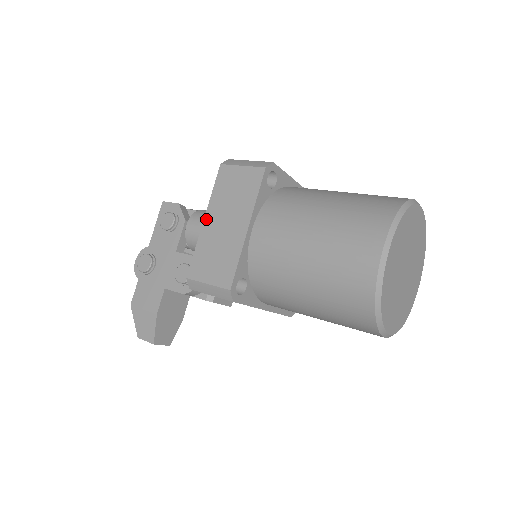
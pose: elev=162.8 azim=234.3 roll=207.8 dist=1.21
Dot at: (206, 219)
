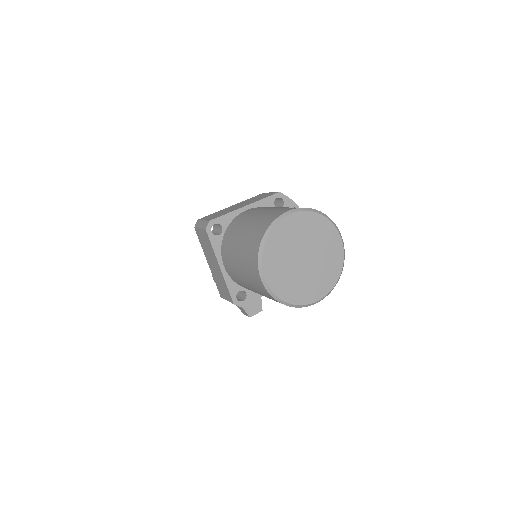
Dot at: (208, 263)
